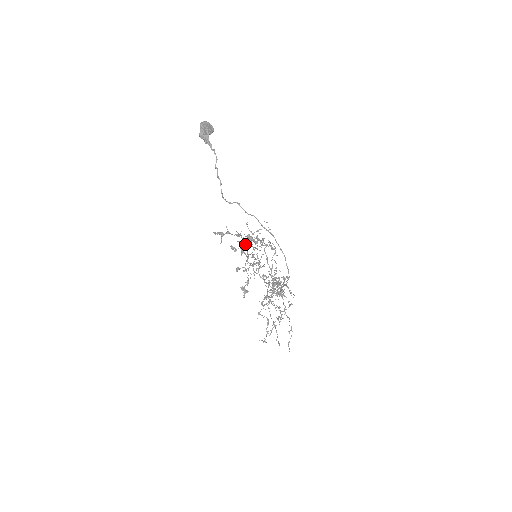
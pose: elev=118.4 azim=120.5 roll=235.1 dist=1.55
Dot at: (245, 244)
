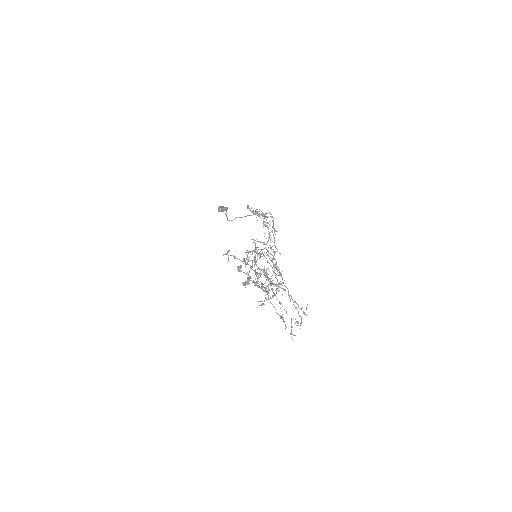
Dot at: (255, 285)
